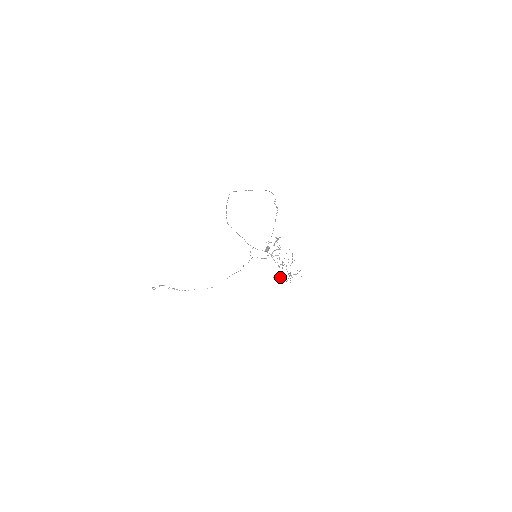
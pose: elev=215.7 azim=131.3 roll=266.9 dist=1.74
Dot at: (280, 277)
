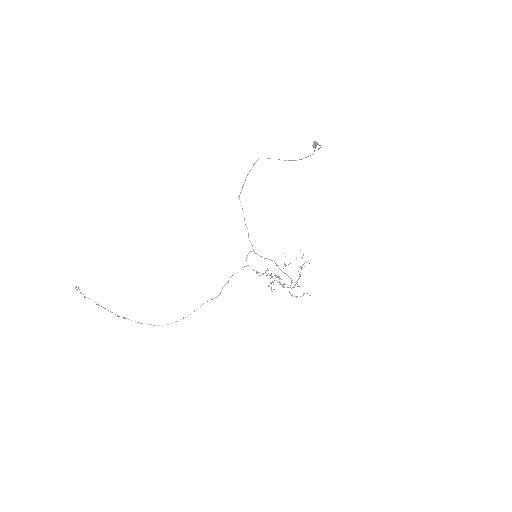
Dot at: occluded
